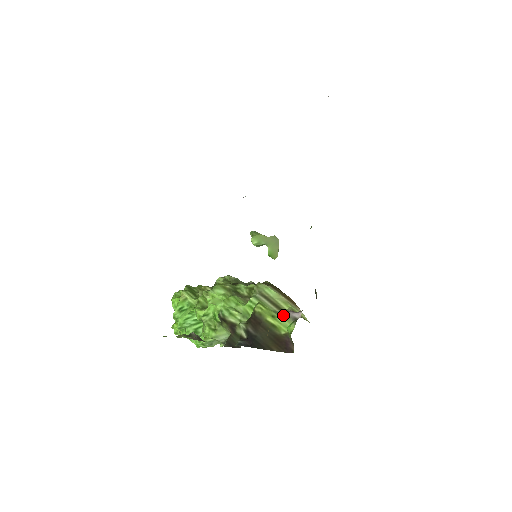
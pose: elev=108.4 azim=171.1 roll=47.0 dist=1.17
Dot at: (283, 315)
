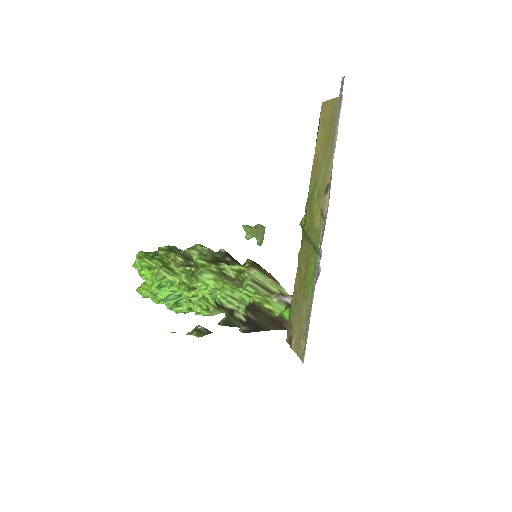
Dot at: (274, 299)
